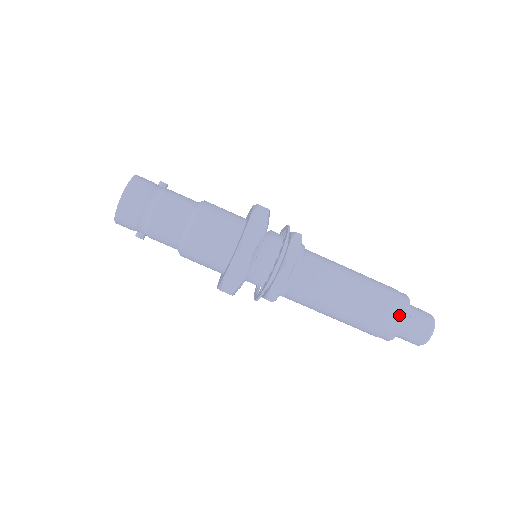
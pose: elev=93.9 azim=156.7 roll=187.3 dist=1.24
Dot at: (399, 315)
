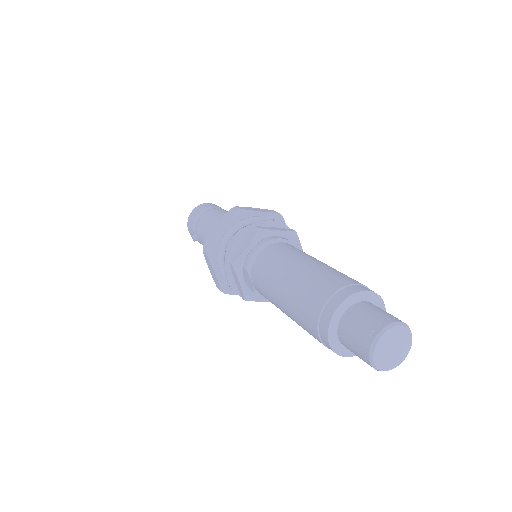
Dot at: (345, 289)
